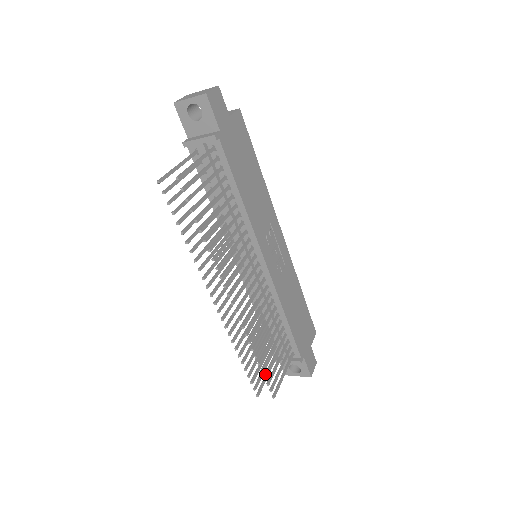
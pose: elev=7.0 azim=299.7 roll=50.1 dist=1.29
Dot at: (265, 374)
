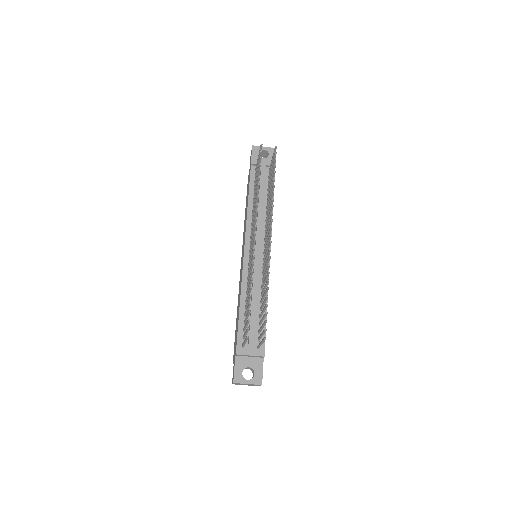
Dot at: (266, 312)
